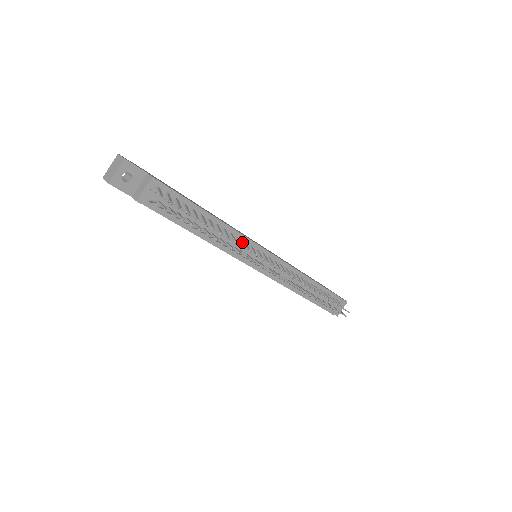
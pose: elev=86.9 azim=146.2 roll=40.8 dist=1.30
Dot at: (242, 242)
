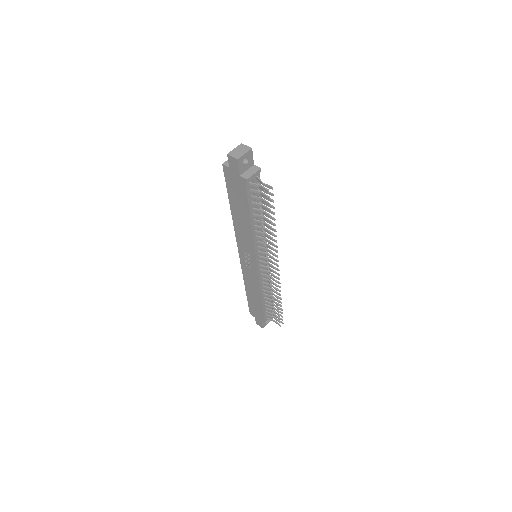
Dot at: (263, 240)
